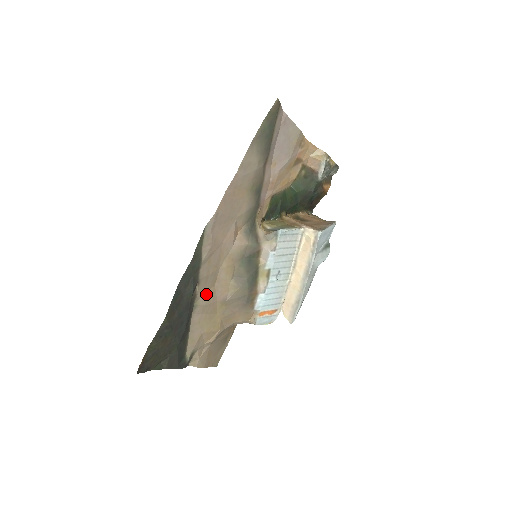
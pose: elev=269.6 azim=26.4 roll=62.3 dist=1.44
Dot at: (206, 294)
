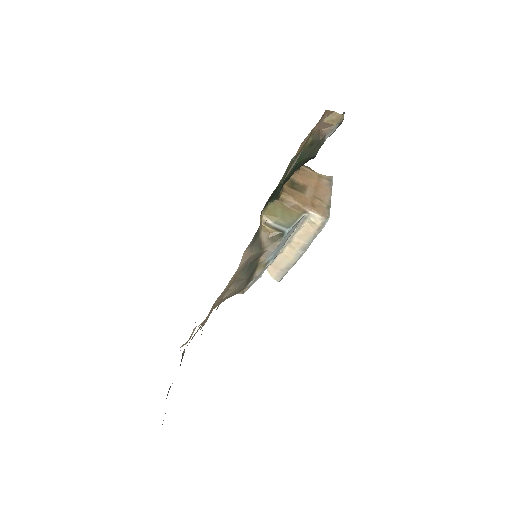
Dot at: (208, 315)
